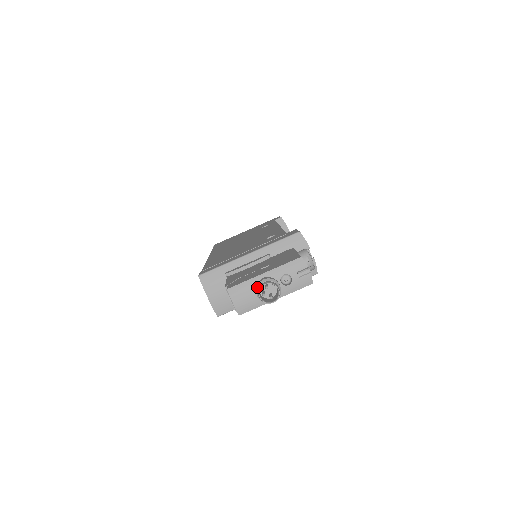
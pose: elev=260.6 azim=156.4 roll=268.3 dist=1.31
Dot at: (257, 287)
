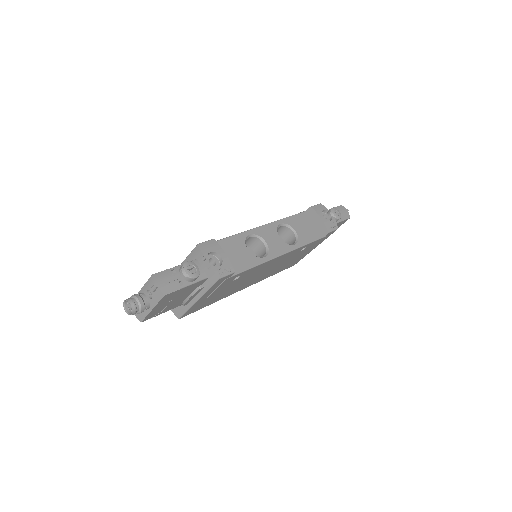
Dot at: occluded
